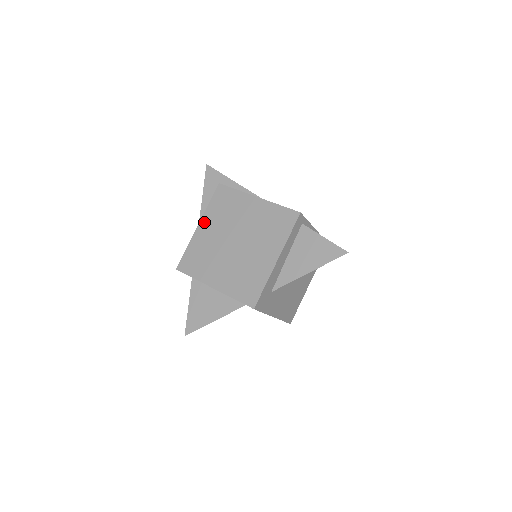
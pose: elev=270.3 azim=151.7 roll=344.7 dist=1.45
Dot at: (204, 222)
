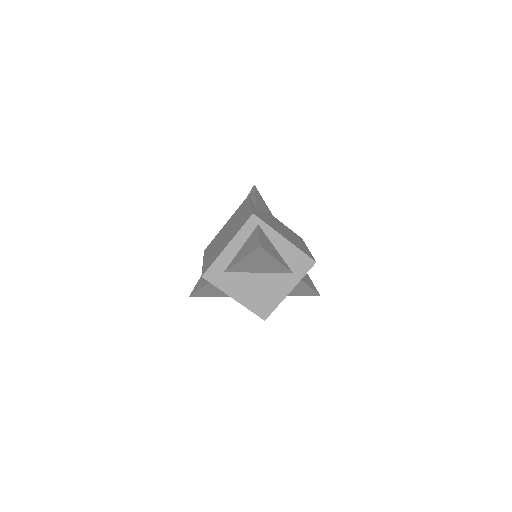
Dot at: (228, 221)
